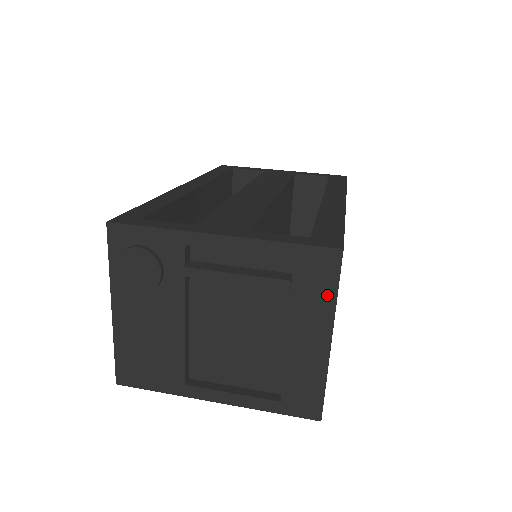
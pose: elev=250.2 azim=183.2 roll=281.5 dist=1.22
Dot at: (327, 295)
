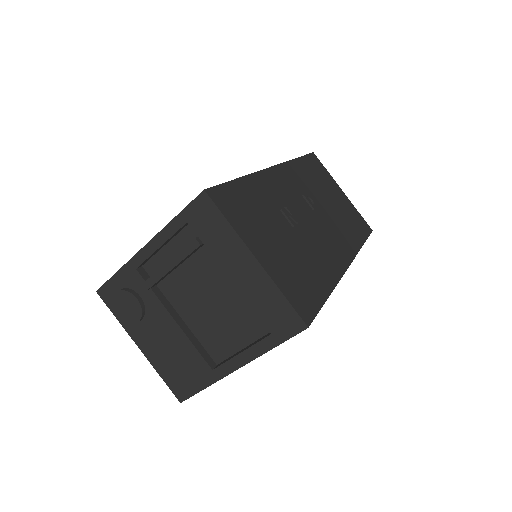
Dot at: (224, 228)
